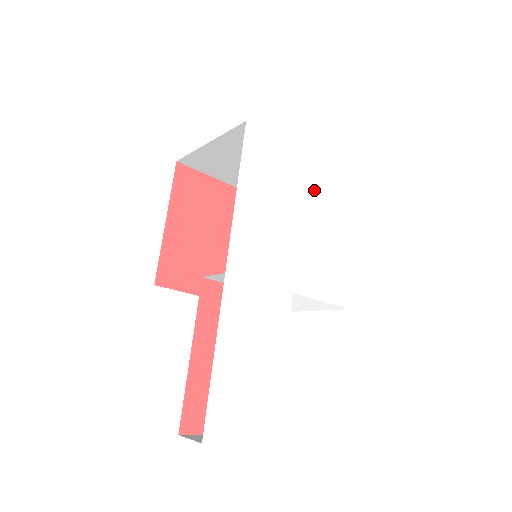
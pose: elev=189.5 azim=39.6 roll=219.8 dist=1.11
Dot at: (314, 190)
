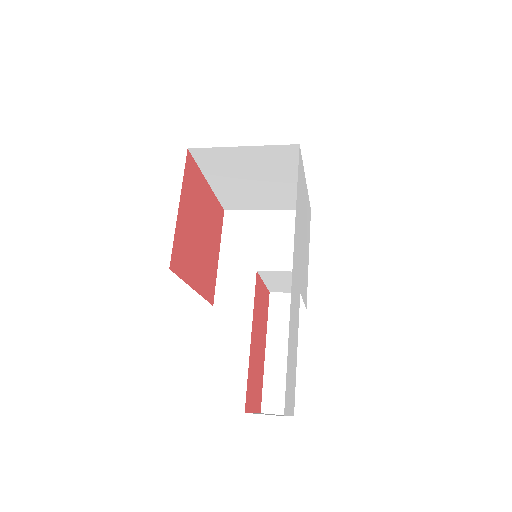
Dot at: (306, 210)
